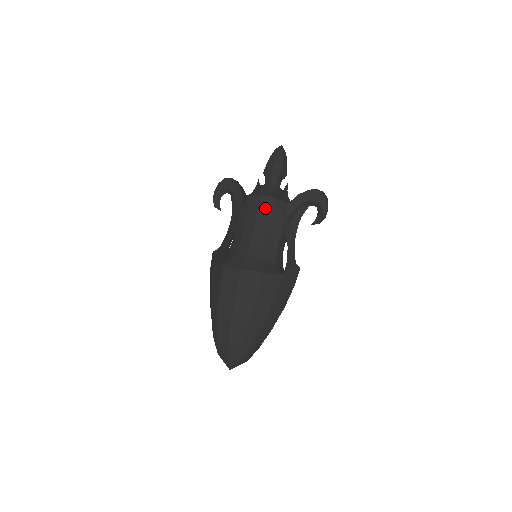
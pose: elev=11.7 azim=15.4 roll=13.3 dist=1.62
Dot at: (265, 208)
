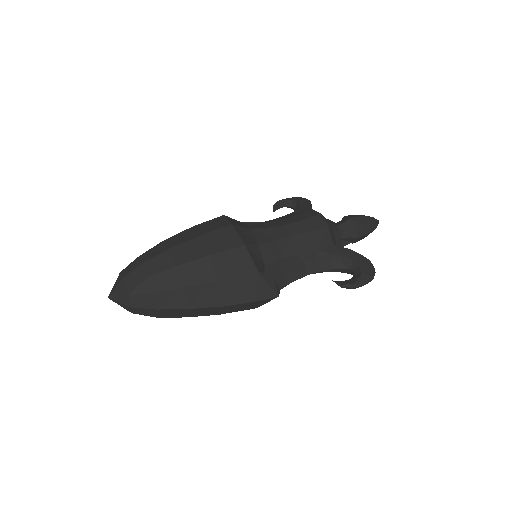
Dot at: (311, 223)
